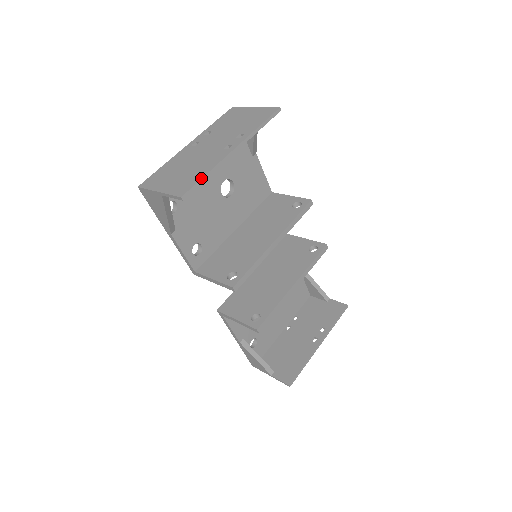
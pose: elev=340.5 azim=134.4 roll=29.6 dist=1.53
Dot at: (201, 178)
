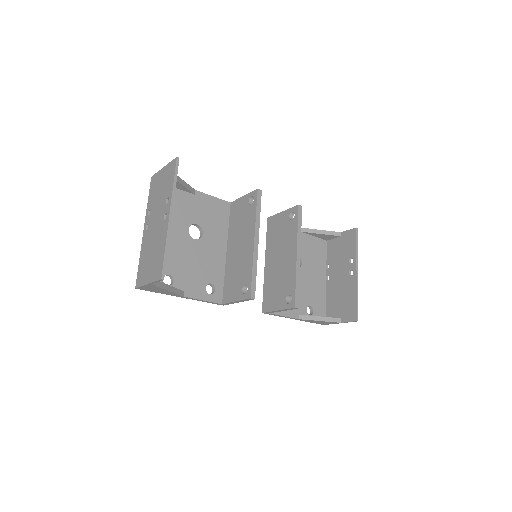
Dot at: (164, 255)
